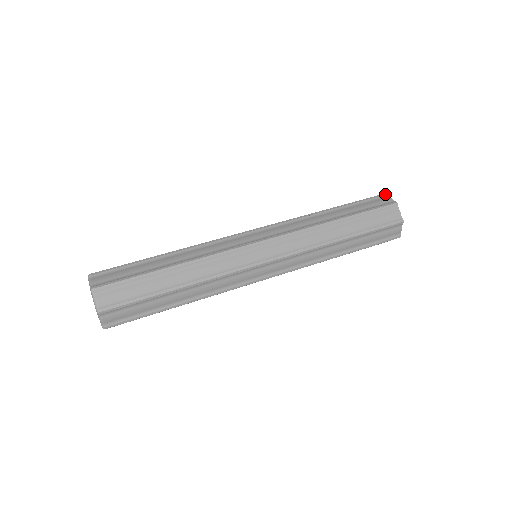
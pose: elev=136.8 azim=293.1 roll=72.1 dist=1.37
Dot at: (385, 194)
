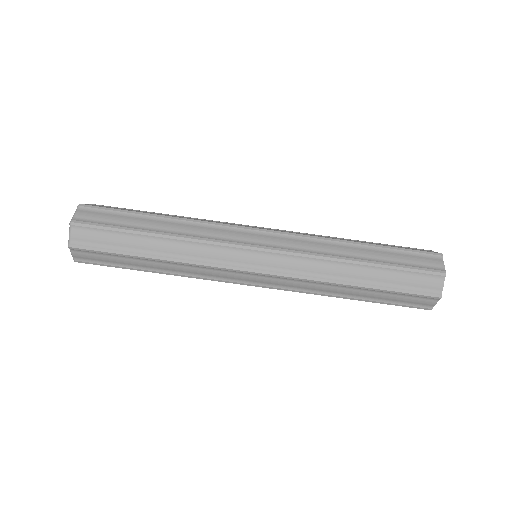
Dot at: (439, 299)
